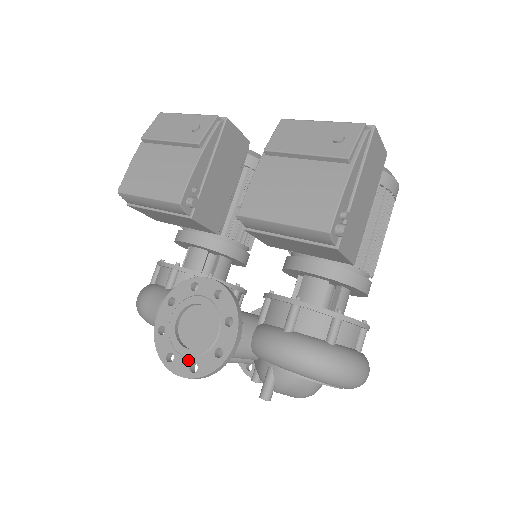
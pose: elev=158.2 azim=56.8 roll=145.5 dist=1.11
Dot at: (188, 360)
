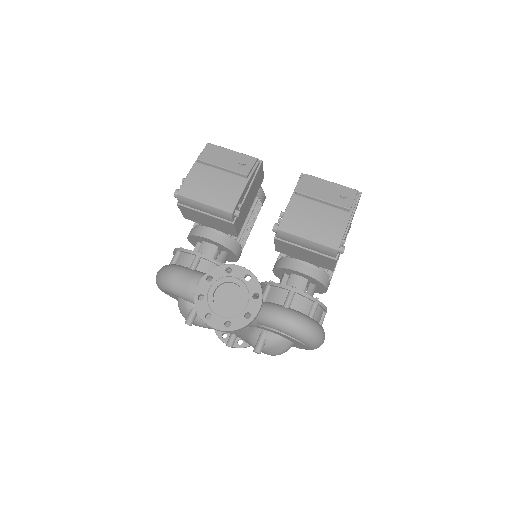
Dot at: (223, 319)
